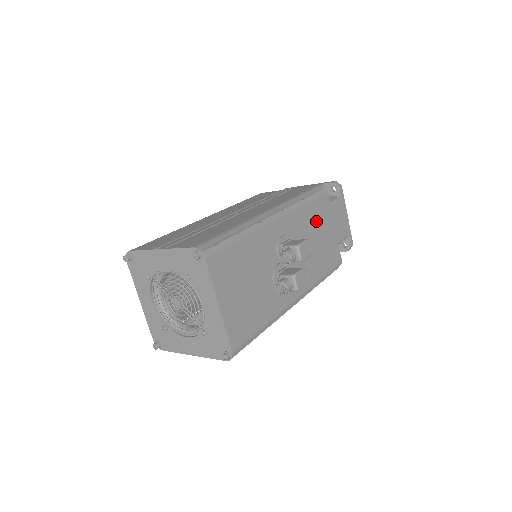
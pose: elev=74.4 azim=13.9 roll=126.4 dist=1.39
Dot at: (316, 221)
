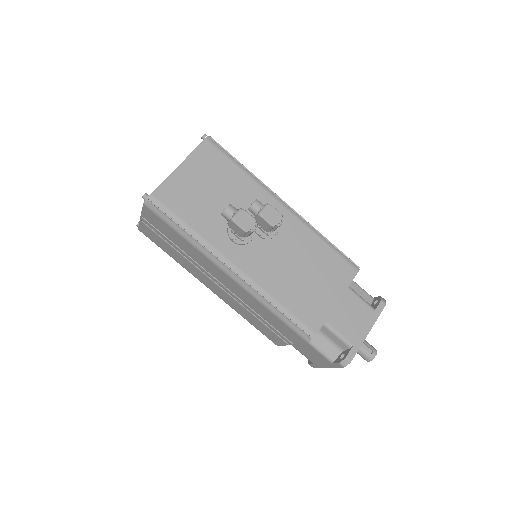
Dot at: (321, 265)
